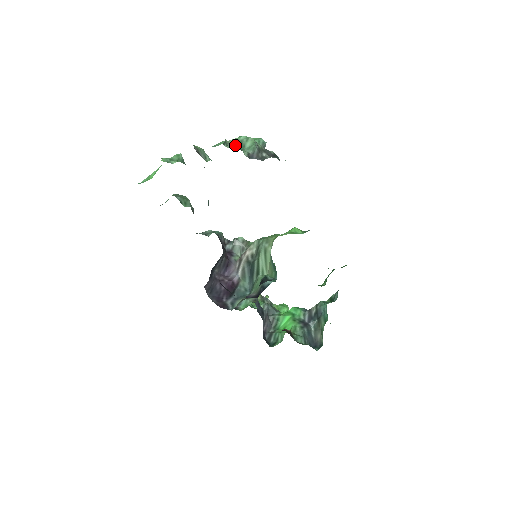
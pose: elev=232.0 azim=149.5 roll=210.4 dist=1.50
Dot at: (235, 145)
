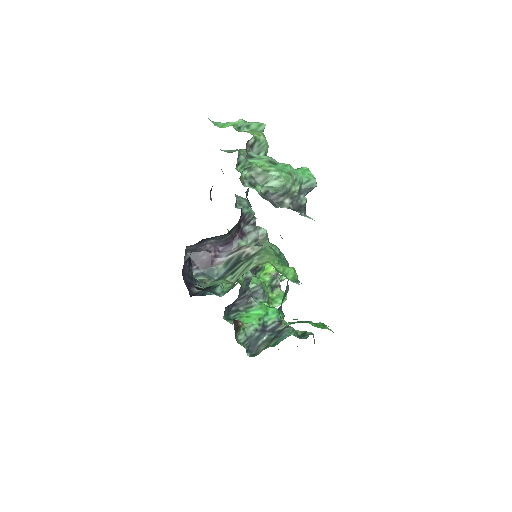
Dot at: (257, 176)
